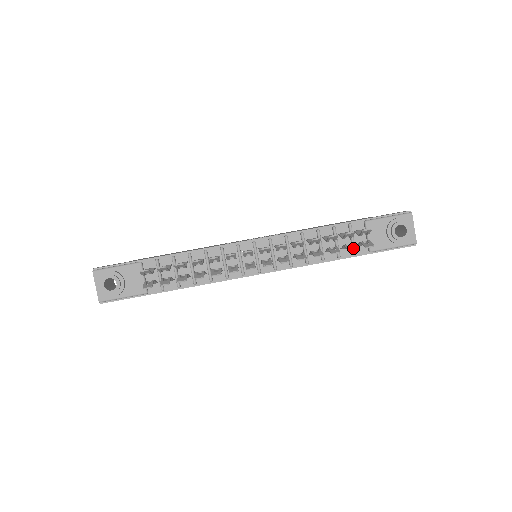
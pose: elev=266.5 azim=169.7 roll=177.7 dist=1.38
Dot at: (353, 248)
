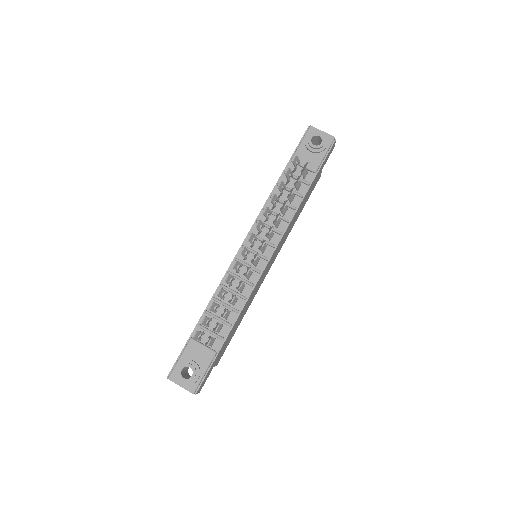
Dot at: (299, 177)
